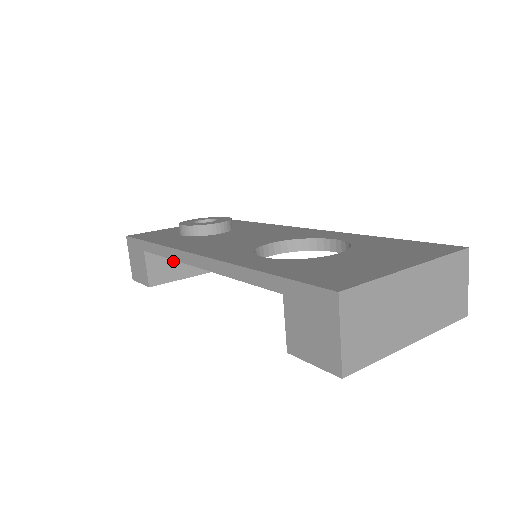
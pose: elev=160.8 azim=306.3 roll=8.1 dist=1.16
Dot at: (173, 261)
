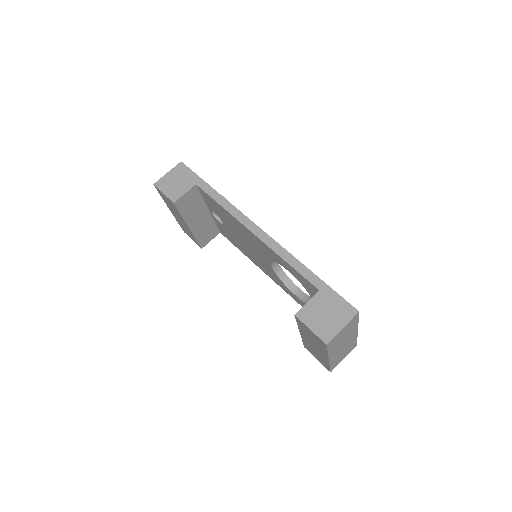
Dot at: (193, 205)
